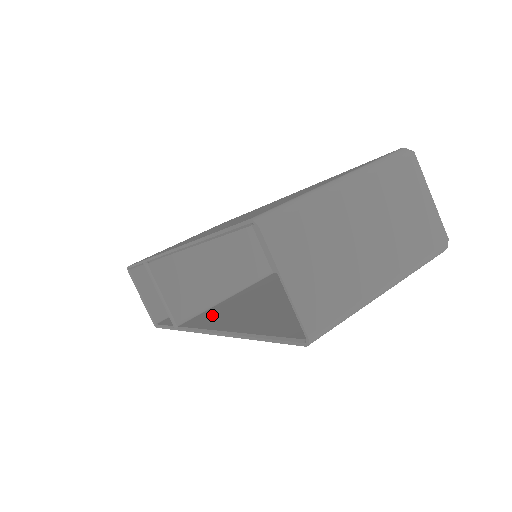
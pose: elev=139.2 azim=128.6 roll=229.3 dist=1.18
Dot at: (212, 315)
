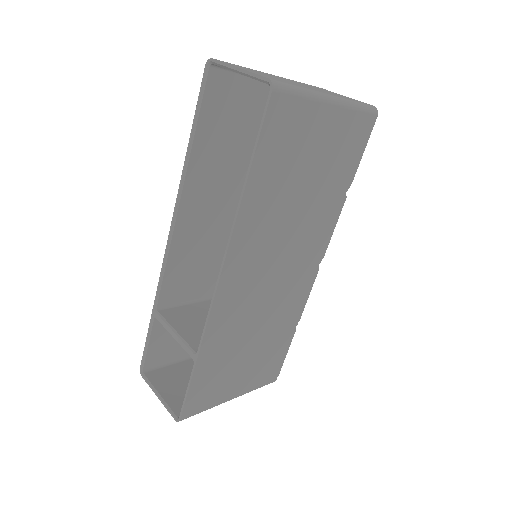
Dot at: occluded
